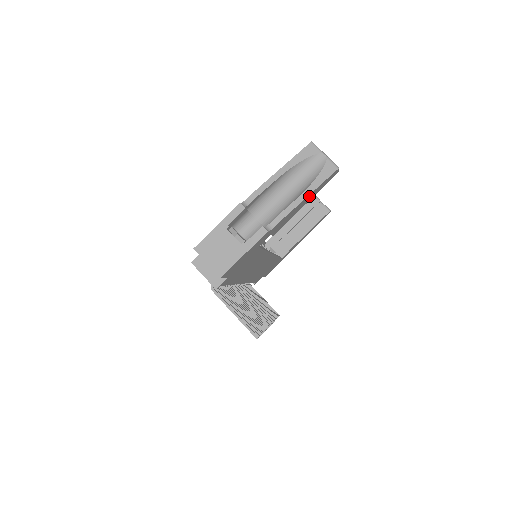
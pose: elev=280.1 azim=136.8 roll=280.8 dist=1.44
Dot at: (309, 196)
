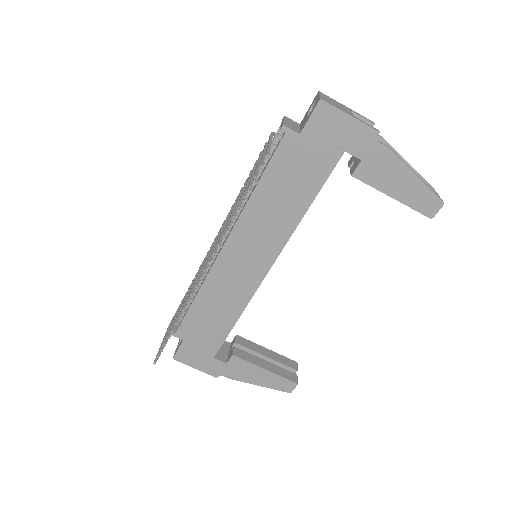
Dot at: (411, 182)
